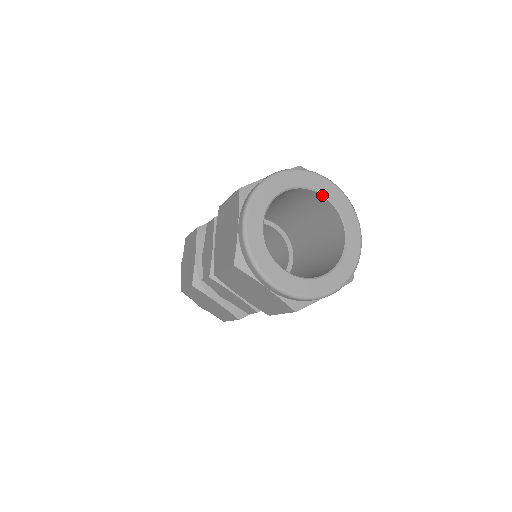
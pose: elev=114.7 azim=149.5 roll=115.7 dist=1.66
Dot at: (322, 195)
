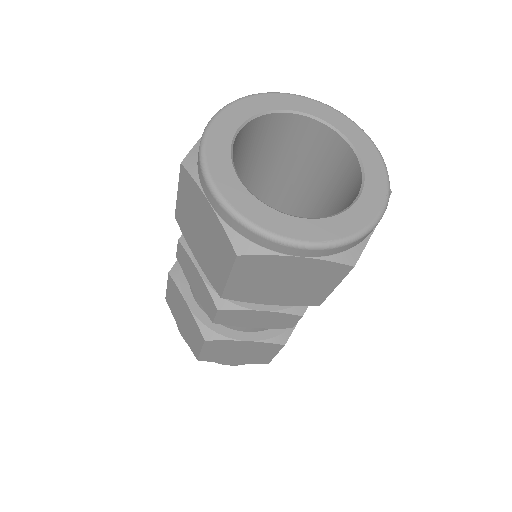
Dot at: (344, 139)
